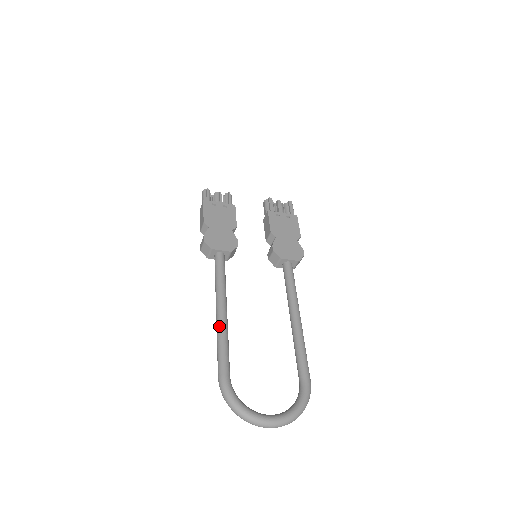
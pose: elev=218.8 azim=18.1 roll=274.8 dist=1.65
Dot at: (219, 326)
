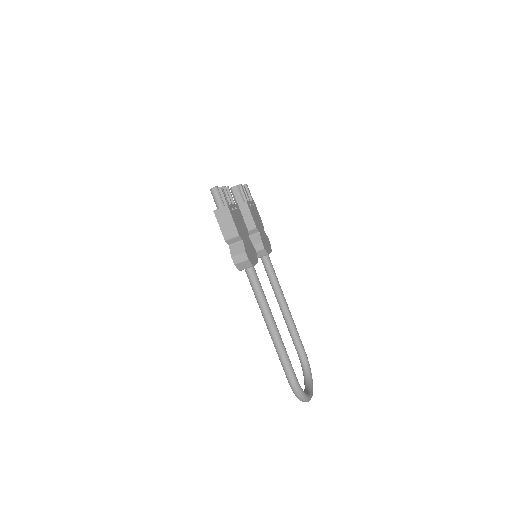
Dot at: (280, 340)
